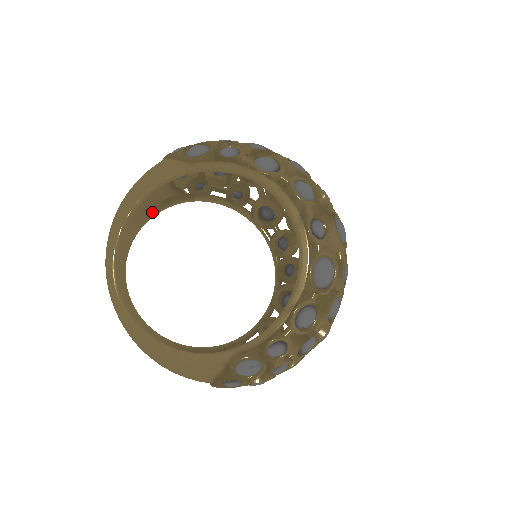
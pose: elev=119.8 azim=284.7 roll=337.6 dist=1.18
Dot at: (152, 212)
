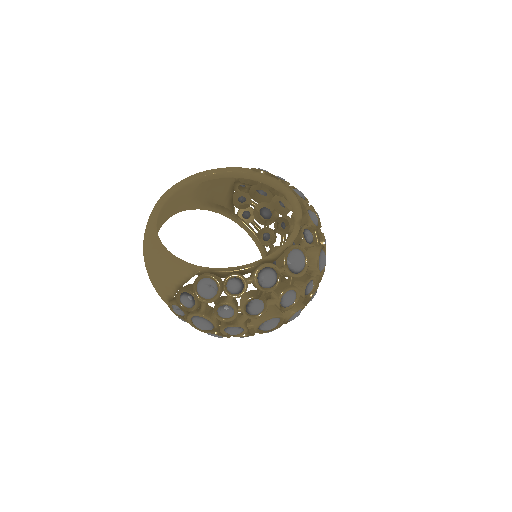
Dot at: (208, 204)
